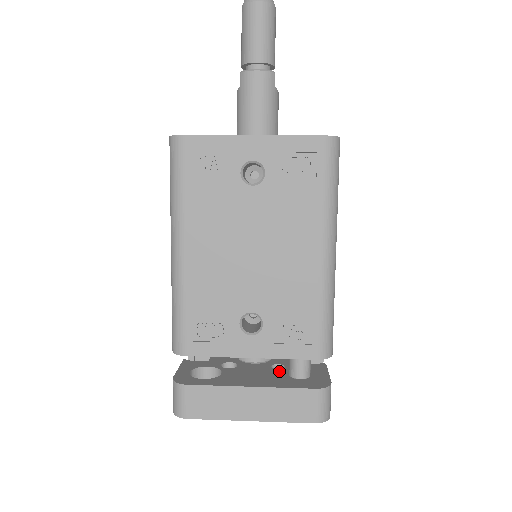
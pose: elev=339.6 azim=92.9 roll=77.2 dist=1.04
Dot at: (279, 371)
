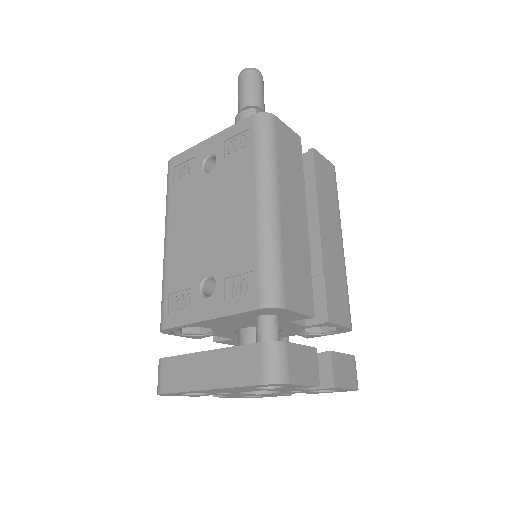
Dot at: occluded
